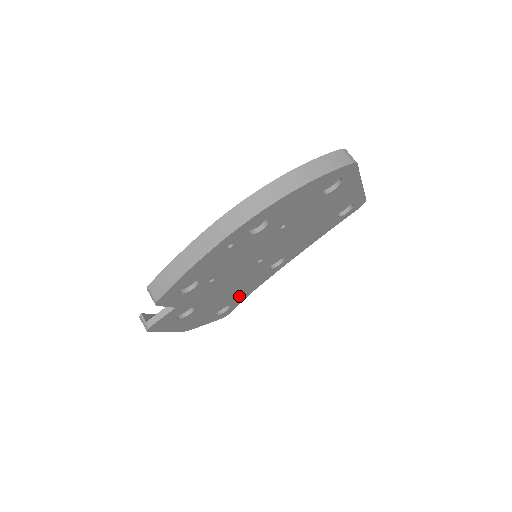
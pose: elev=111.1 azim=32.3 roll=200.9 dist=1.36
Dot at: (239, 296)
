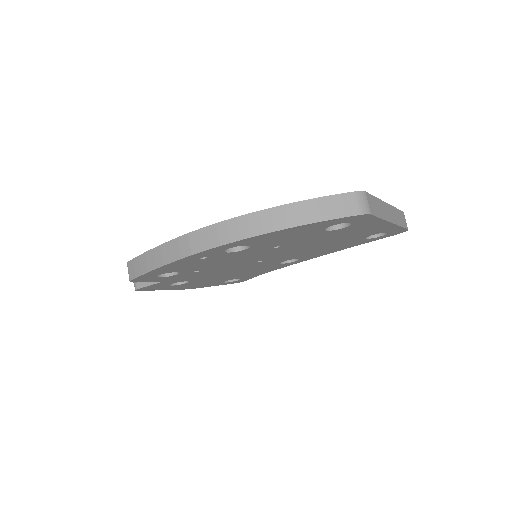
Dot at: (249, 275)
